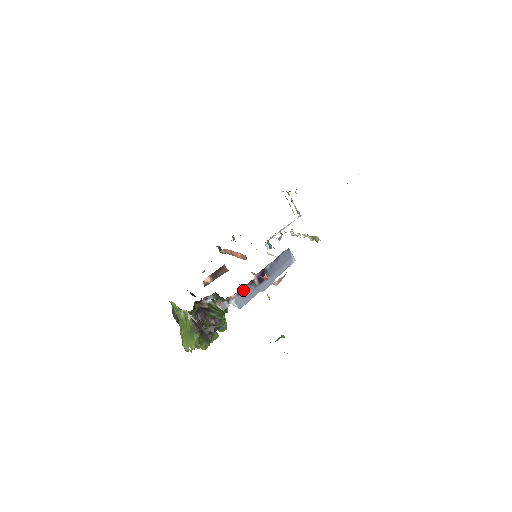
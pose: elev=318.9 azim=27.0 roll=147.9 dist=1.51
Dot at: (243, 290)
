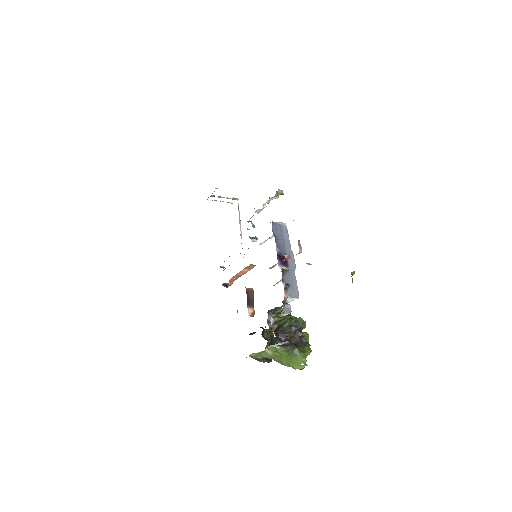
Dot at: (285, 284)
